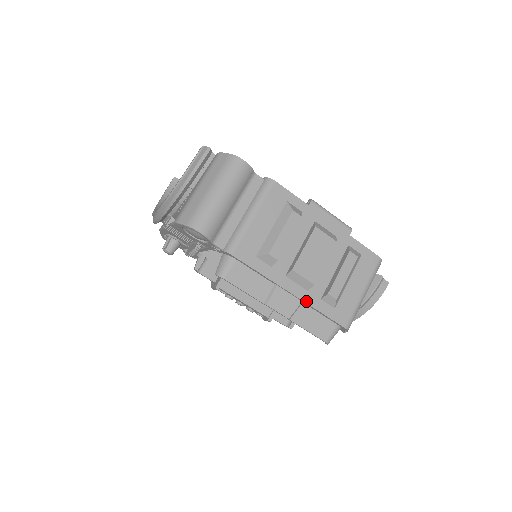
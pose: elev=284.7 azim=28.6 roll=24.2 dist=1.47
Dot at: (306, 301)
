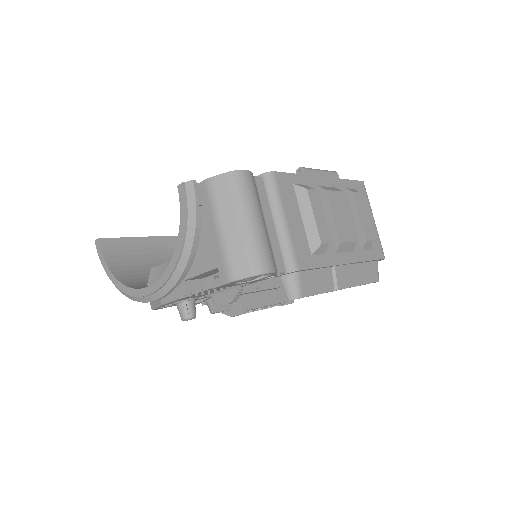
Dot at: (357, 261)
